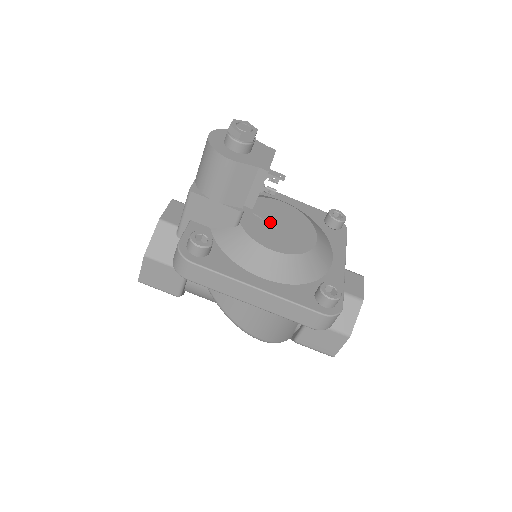
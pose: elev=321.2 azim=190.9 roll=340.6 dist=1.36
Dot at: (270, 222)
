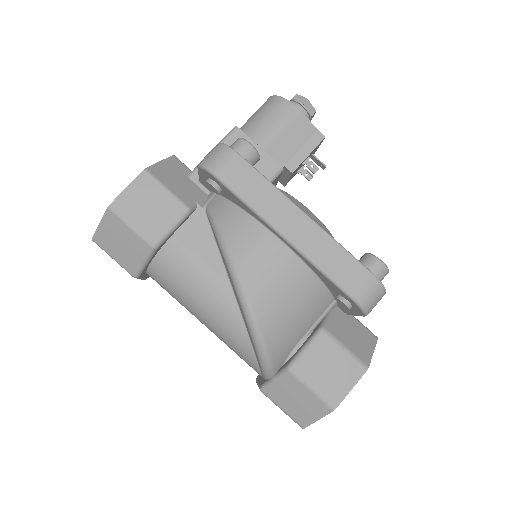
Dot at: occluded
